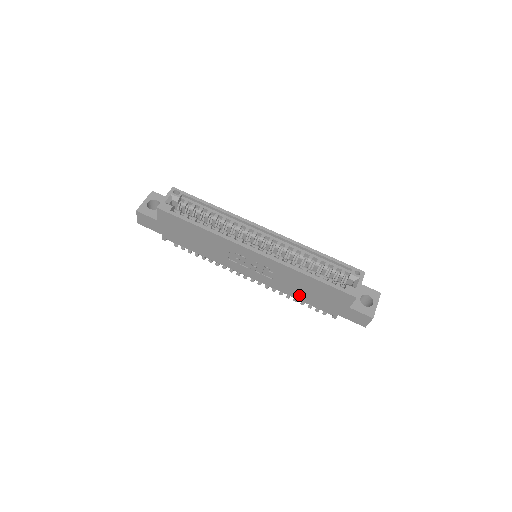
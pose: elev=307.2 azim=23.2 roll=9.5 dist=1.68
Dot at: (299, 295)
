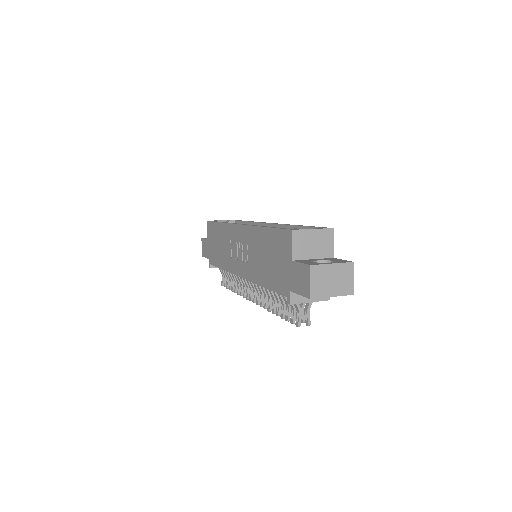
Dot at: (264, 276)
